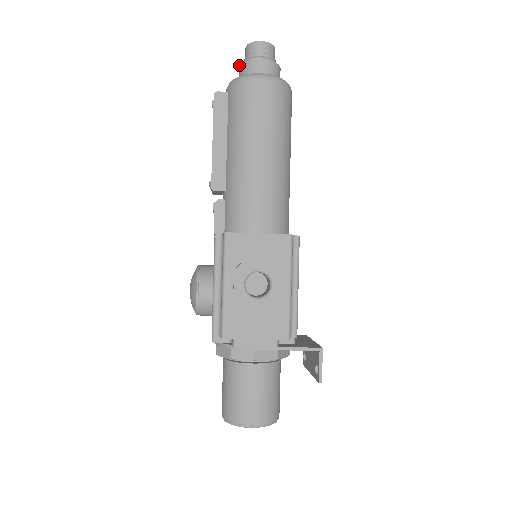
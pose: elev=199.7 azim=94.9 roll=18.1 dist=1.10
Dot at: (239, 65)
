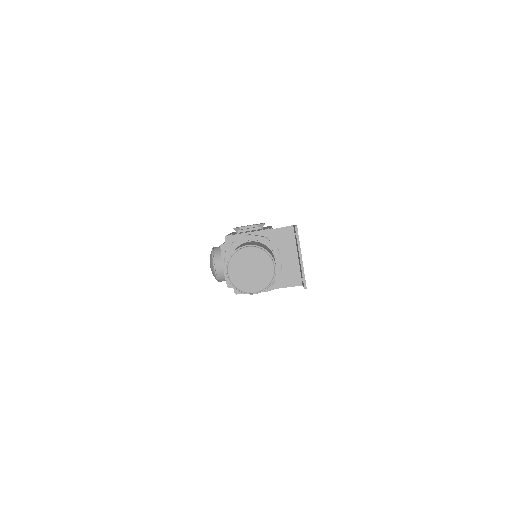
Dot at: occluded
